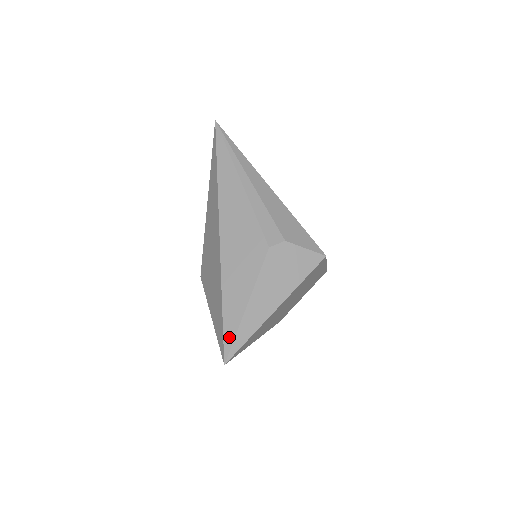
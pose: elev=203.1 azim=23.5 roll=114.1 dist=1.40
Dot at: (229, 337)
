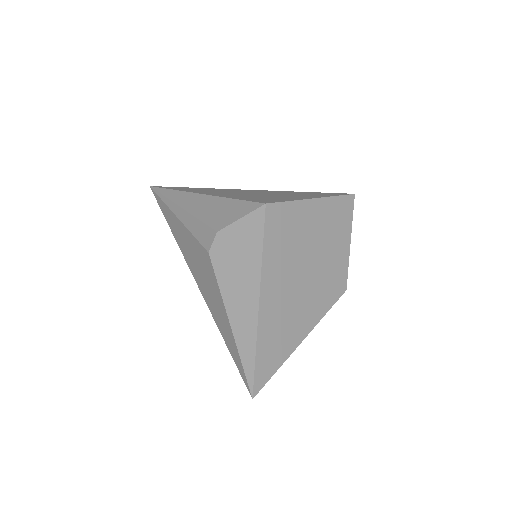
Dot at: (240, 367)
